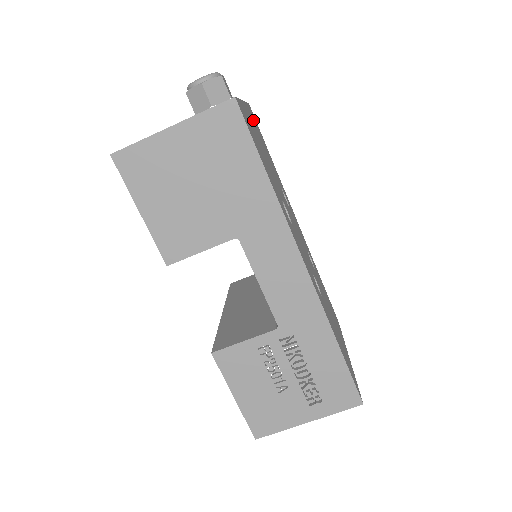
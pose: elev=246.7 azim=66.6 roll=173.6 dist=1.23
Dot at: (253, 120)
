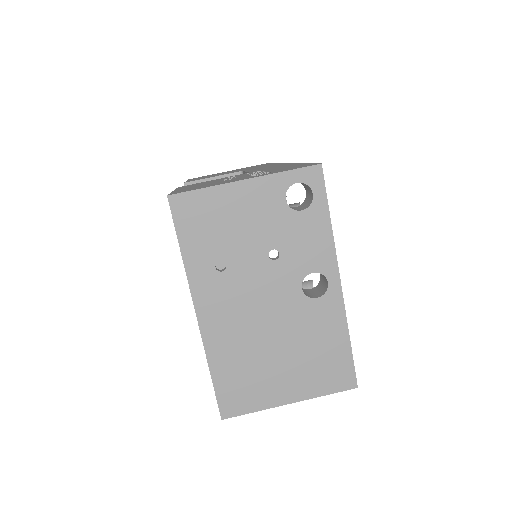
Dot at: occluded
